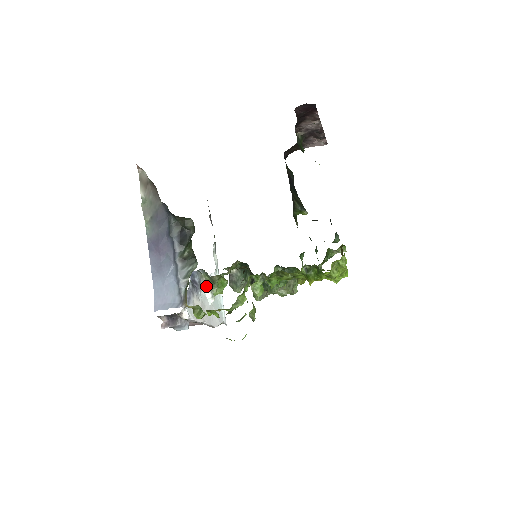
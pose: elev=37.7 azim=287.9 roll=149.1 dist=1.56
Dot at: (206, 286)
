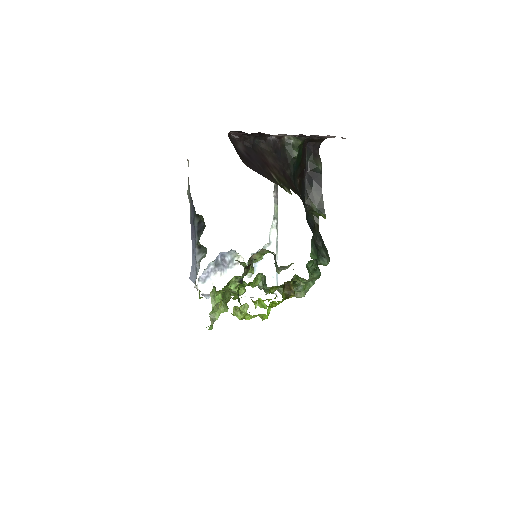
Dot at: occluded
